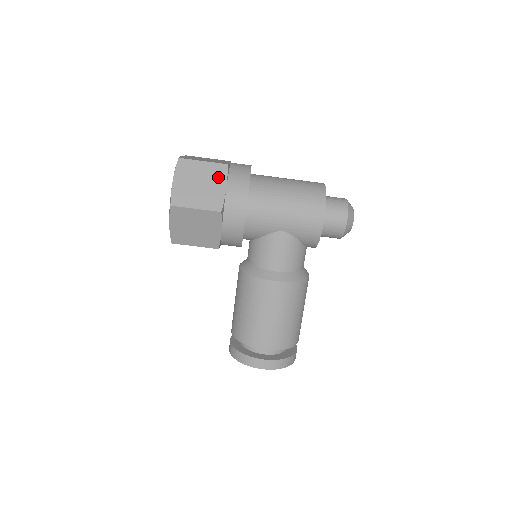
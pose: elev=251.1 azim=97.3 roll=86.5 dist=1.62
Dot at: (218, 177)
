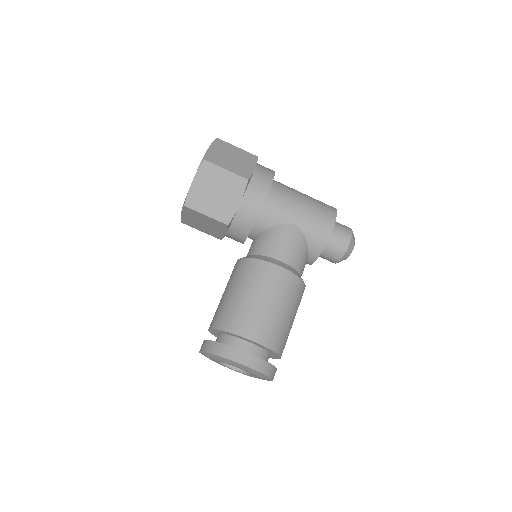
Dot at: (249, 160)
